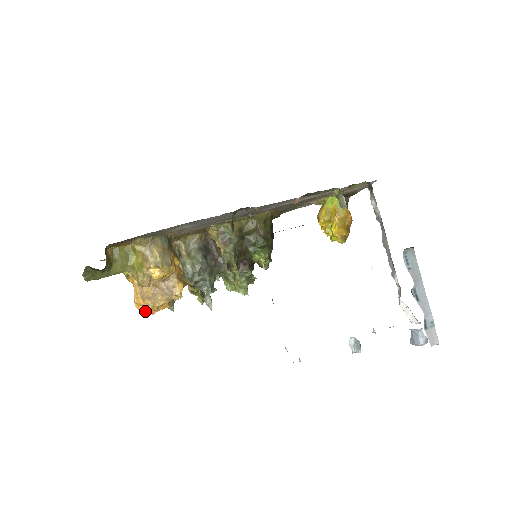
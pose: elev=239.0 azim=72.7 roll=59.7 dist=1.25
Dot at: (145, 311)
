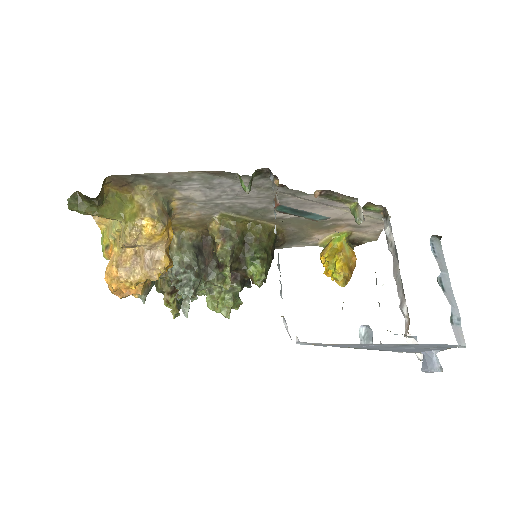
Dot at: (114, 285)
